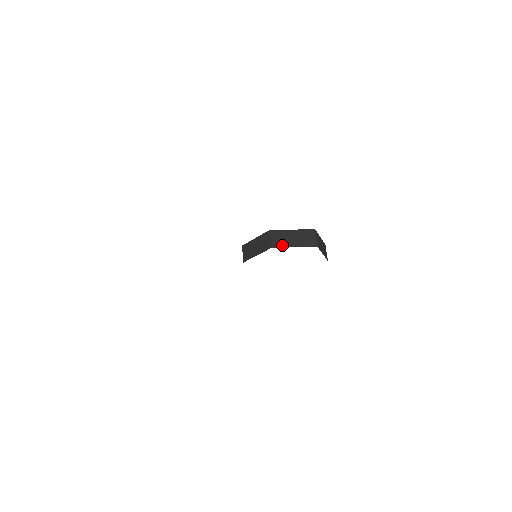
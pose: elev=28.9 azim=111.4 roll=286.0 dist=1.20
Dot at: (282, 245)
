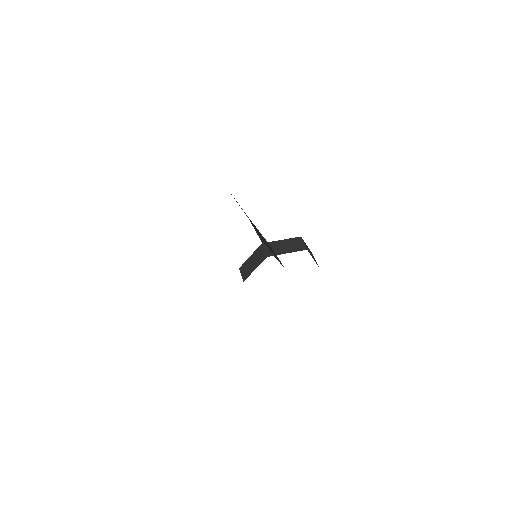
Dot at: (275, 253)
